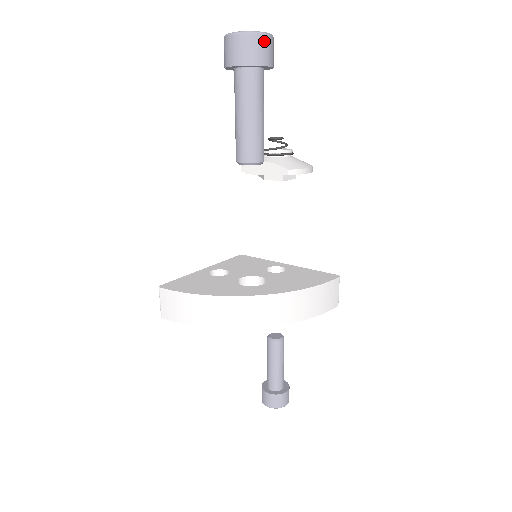
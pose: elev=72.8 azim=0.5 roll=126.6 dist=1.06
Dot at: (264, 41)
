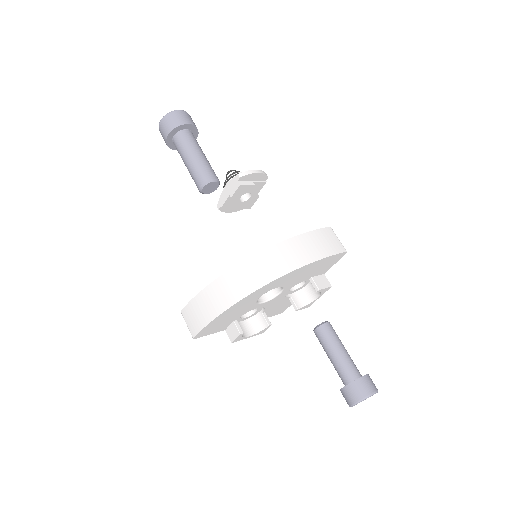
Dot at: (178, 113)
